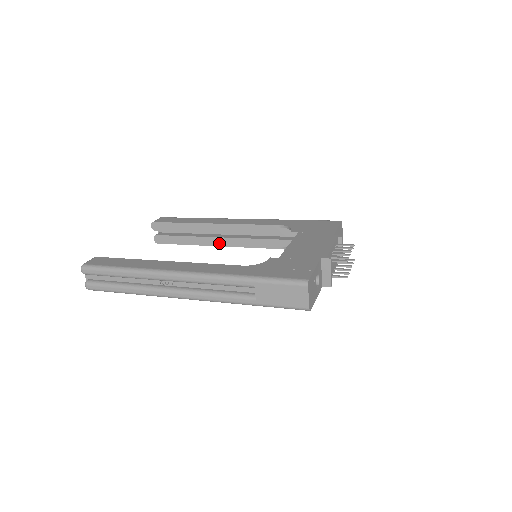
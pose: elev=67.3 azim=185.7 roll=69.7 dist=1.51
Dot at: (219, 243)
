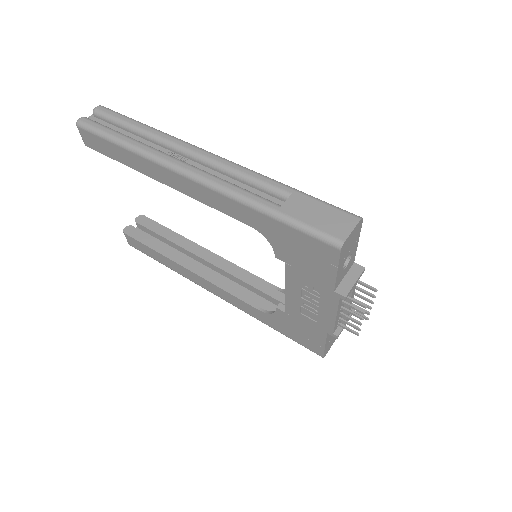
Dot at: (193, 268)
